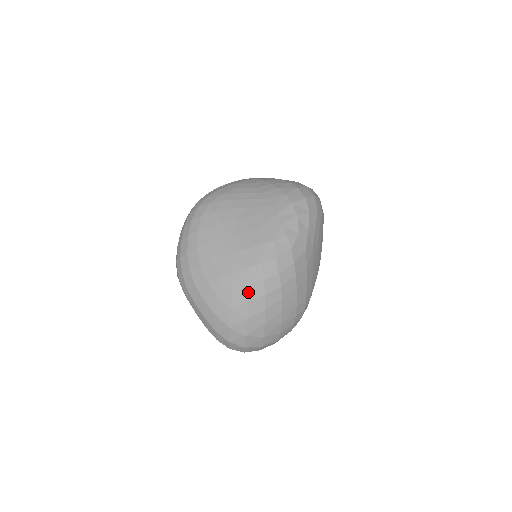
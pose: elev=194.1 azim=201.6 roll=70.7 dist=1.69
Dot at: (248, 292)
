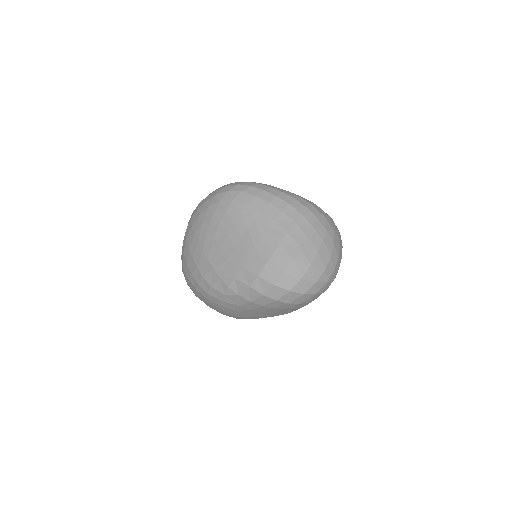
Dot at: (190, 276)
